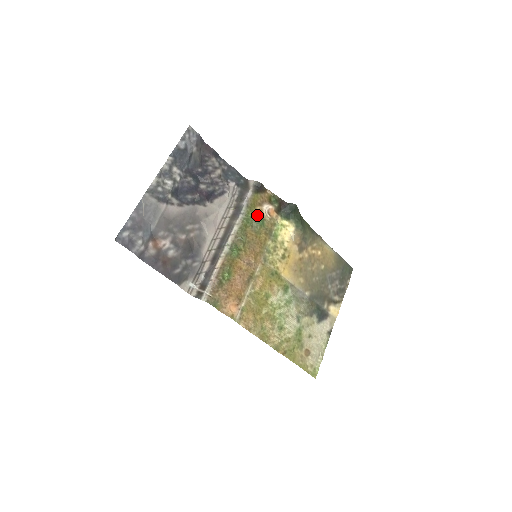
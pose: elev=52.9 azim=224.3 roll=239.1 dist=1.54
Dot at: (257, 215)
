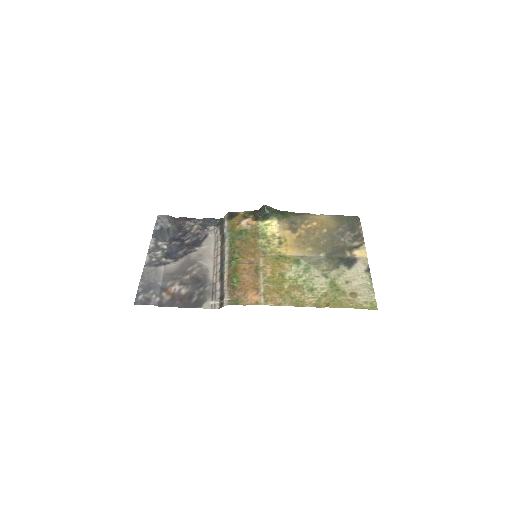
Dot at: (239, 231)
